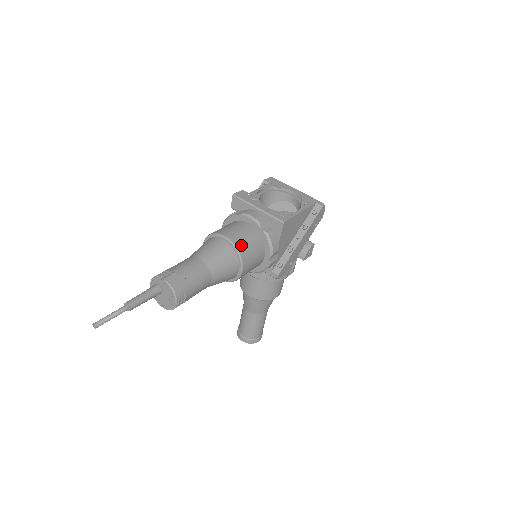
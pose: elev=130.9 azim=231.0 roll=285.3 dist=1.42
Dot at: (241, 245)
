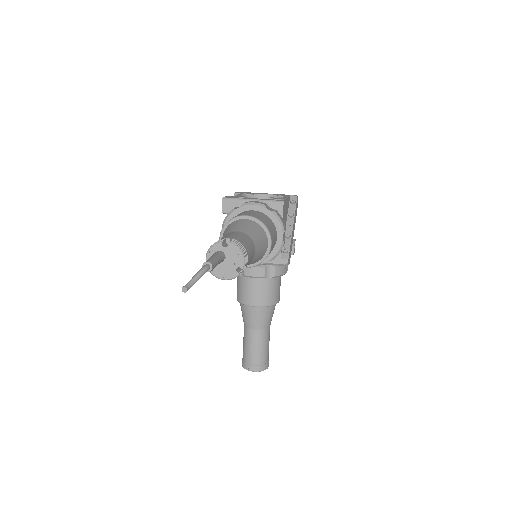
Dot at: (262, 220)
